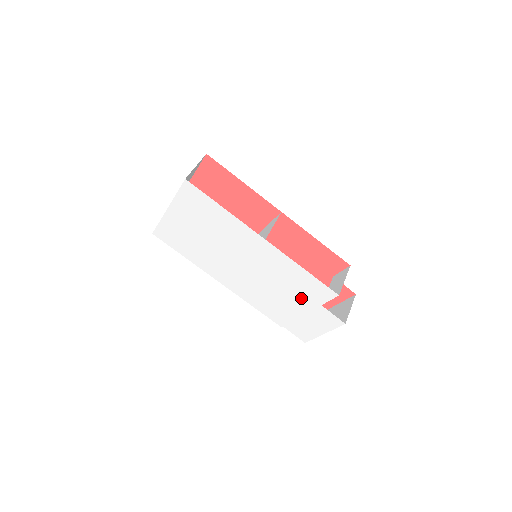
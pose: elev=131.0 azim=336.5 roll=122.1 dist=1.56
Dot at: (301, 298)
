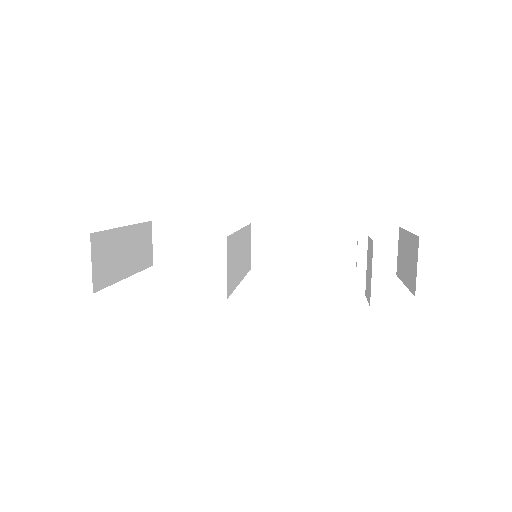
Dot at: occluded
